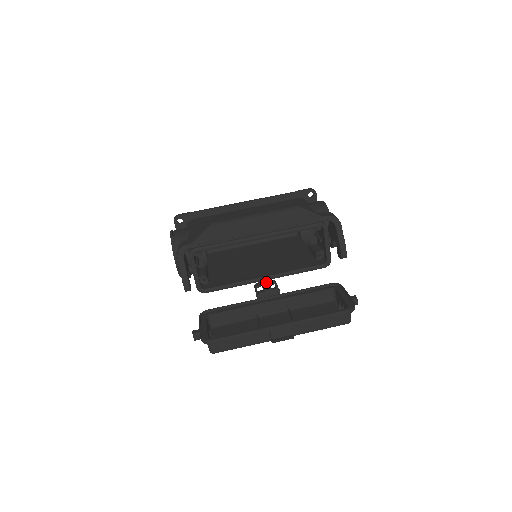
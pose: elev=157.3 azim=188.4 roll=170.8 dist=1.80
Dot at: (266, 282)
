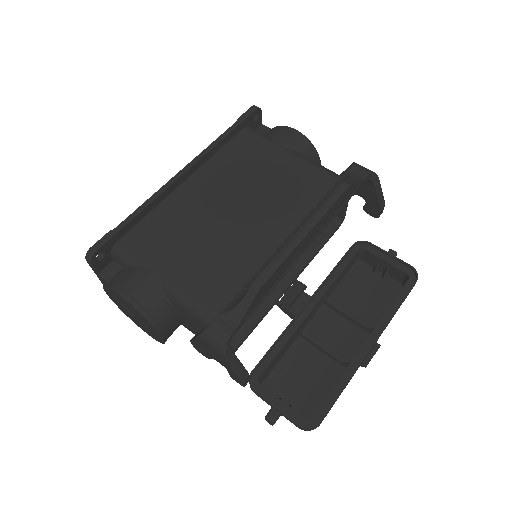
Dot at: occluded
